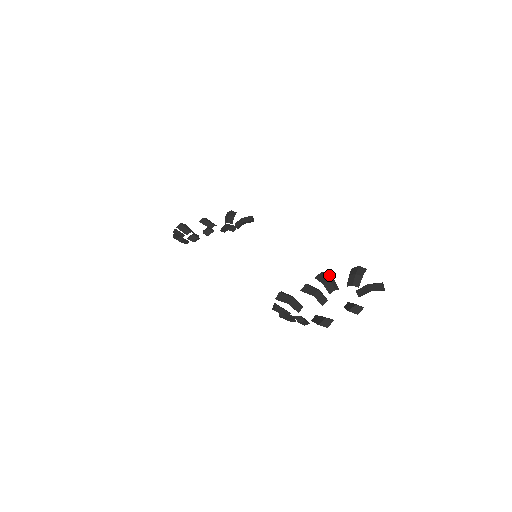
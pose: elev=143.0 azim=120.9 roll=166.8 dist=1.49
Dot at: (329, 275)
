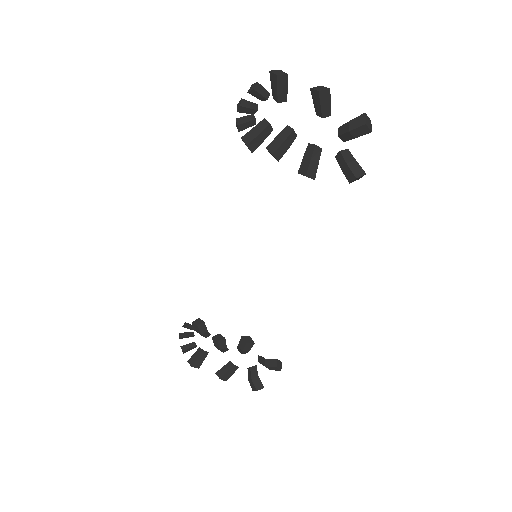
Dot at: occluded
